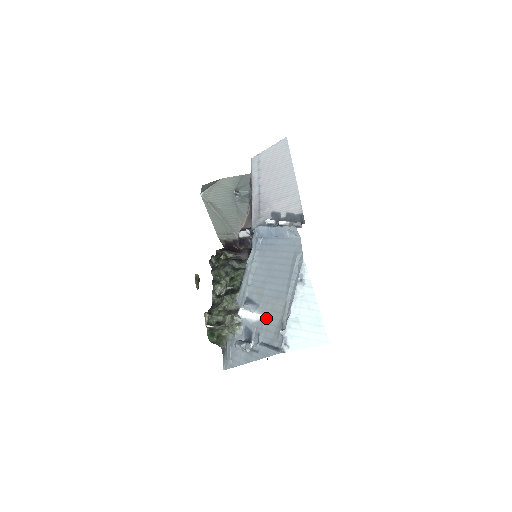
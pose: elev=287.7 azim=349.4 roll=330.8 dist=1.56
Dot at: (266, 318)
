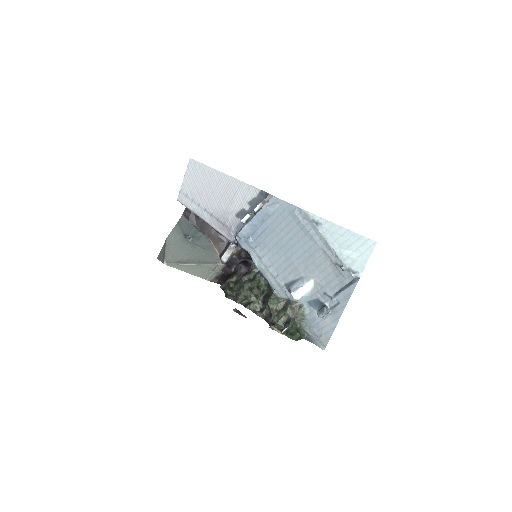
Dot at: (318, 277)
